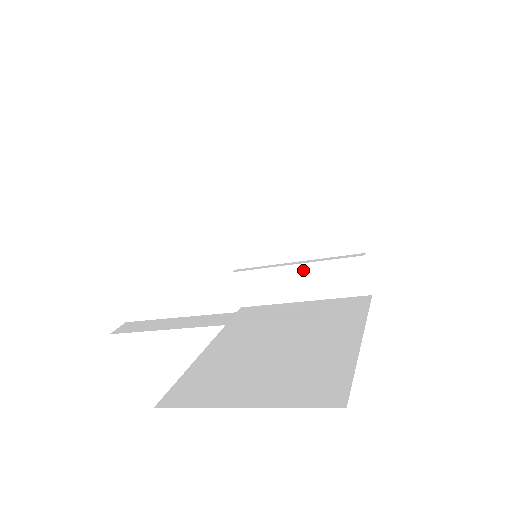
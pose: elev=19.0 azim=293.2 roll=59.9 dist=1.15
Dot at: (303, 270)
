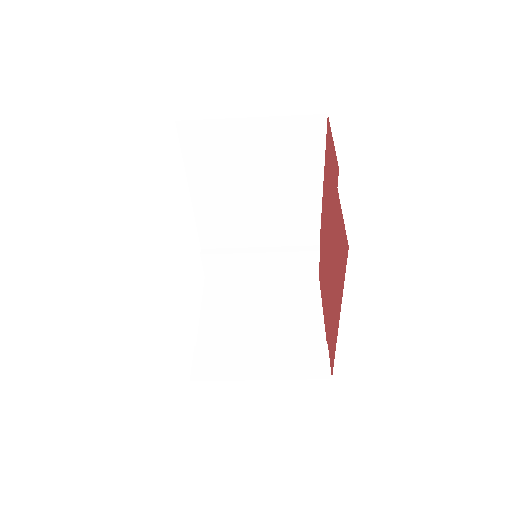
Dot at: (267, 351)
